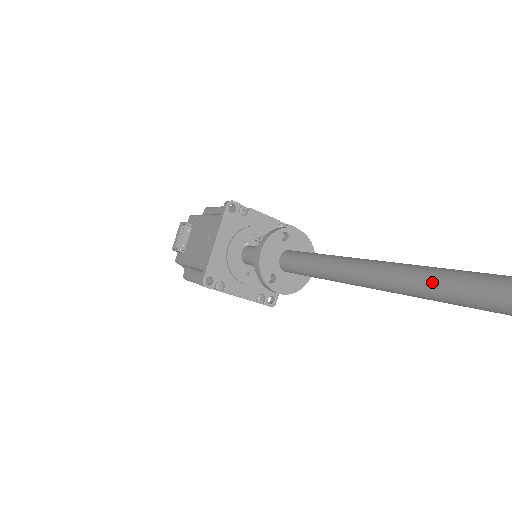
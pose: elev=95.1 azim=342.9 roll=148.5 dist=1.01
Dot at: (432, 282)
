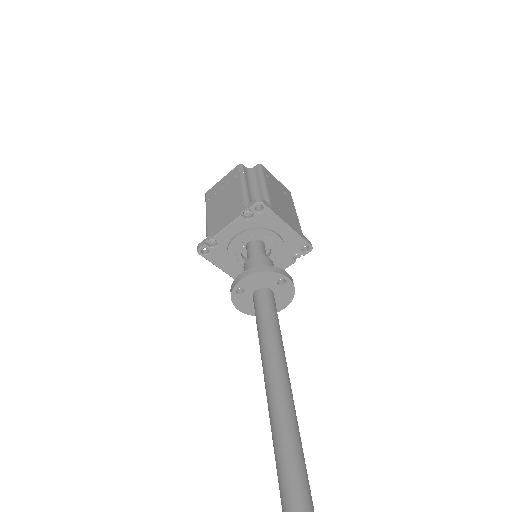
Dot at: occluded
